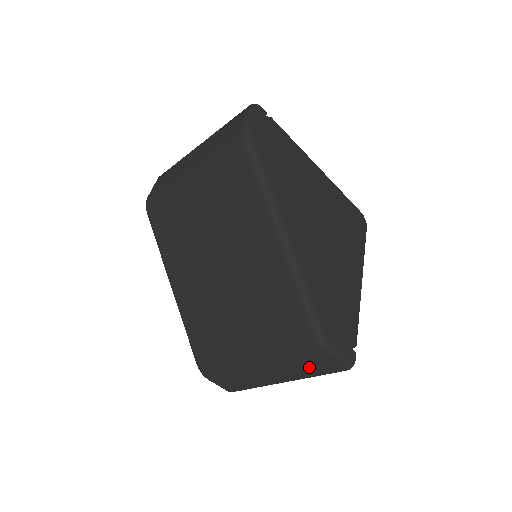
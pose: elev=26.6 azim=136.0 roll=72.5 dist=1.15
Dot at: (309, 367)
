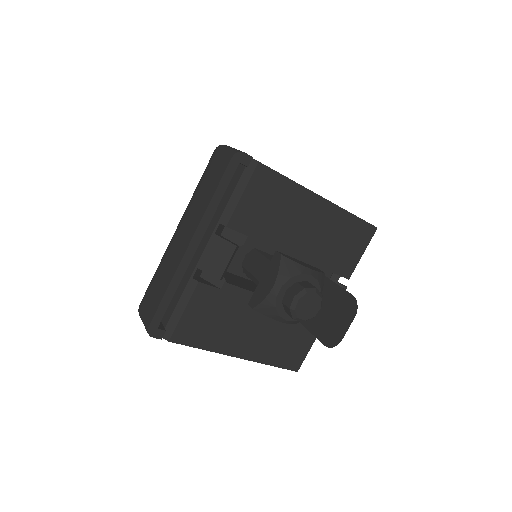
Dot at: (208, 187)
